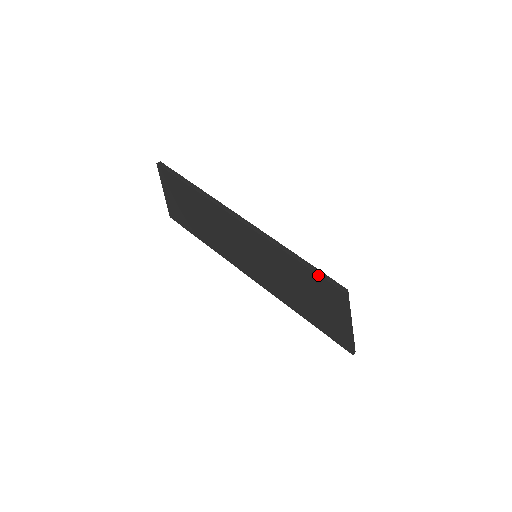
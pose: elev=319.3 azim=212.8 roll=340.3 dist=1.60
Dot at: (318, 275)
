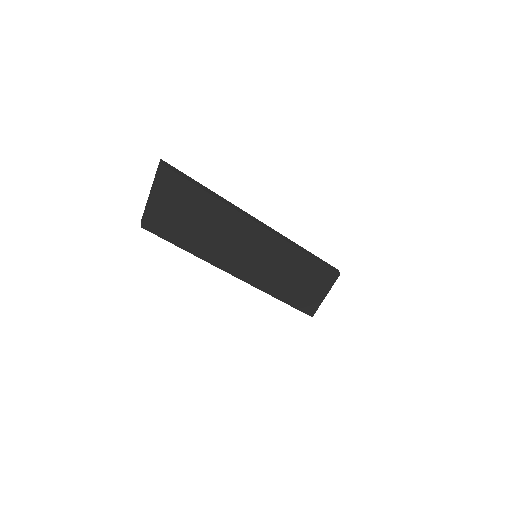
Dot at: (323, 264)
